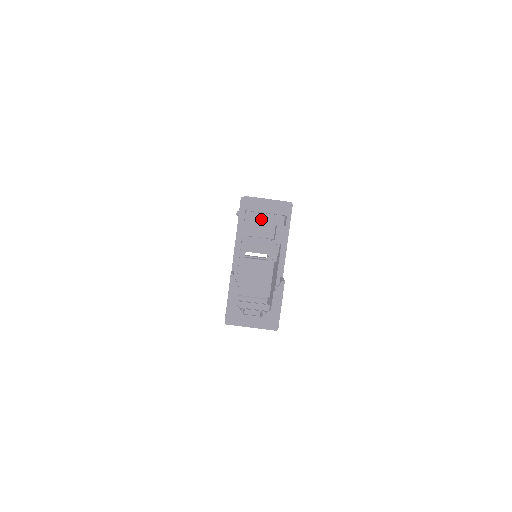
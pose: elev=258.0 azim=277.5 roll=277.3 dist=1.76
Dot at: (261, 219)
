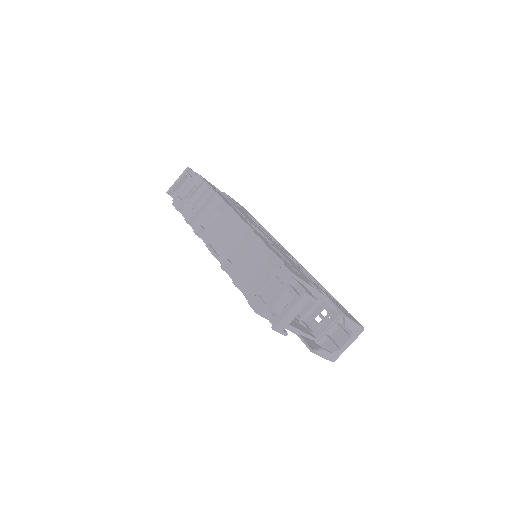
Dot at: occluded
